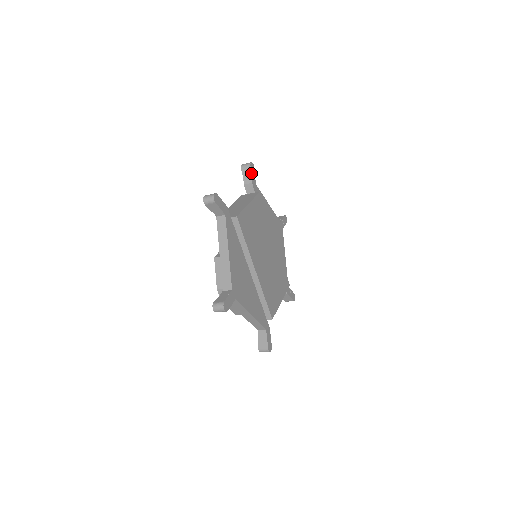
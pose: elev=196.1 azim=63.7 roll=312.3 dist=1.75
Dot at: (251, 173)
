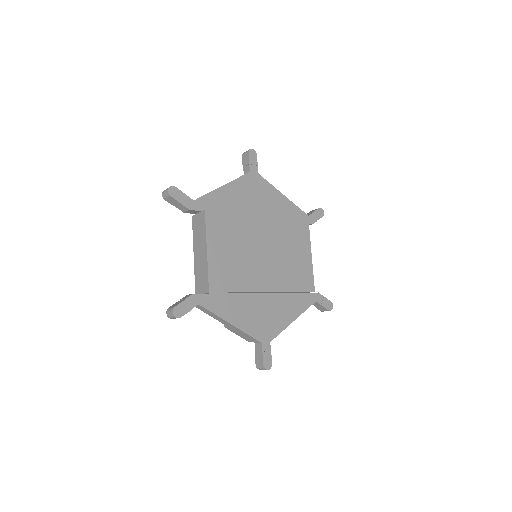
Dot at: (179, 202)
